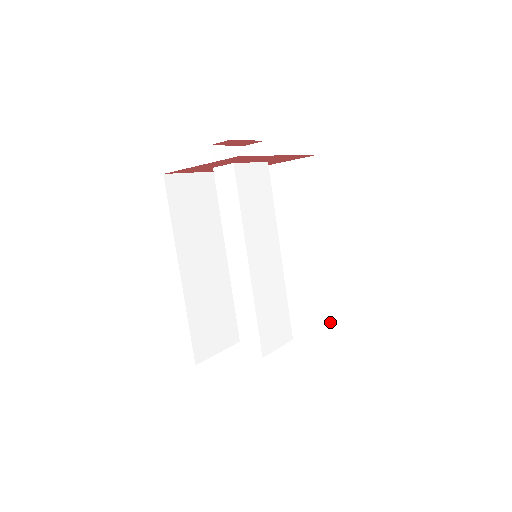
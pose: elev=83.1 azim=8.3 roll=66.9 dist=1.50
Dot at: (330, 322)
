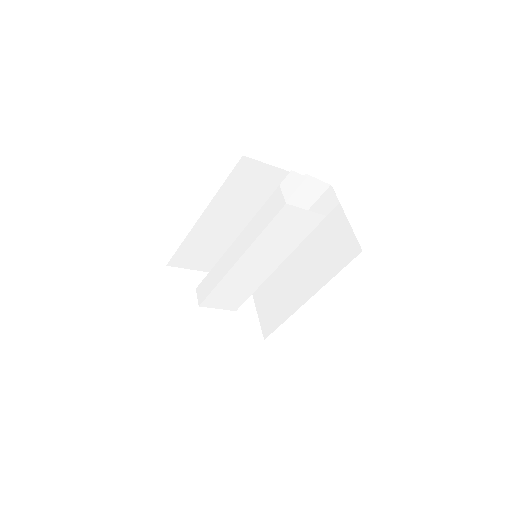
Dot at: (266, 328)
